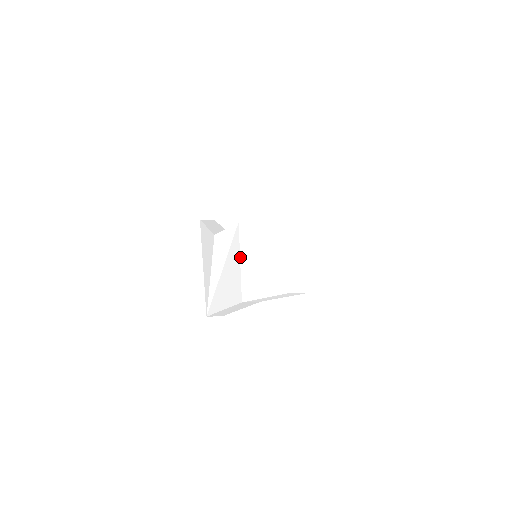
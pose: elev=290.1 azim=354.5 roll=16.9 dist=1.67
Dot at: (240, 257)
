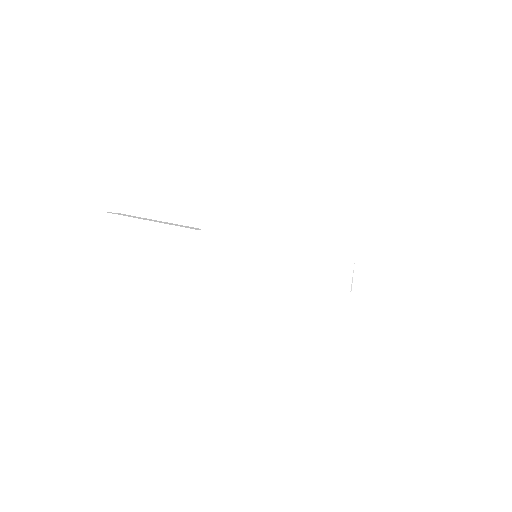
Dot at: (279, 256)
